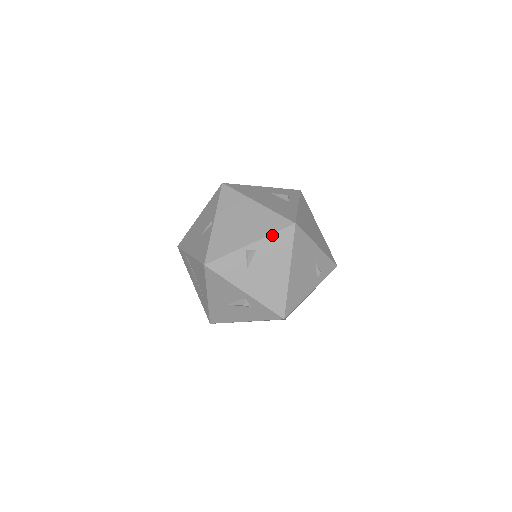
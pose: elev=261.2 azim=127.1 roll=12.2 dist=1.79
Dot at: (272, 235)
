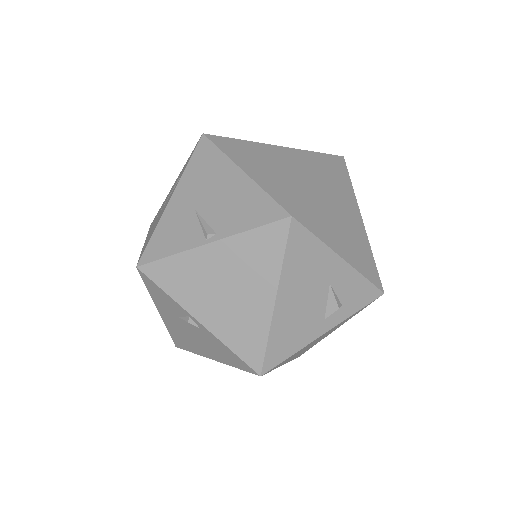
Dot at: (228, 348)
